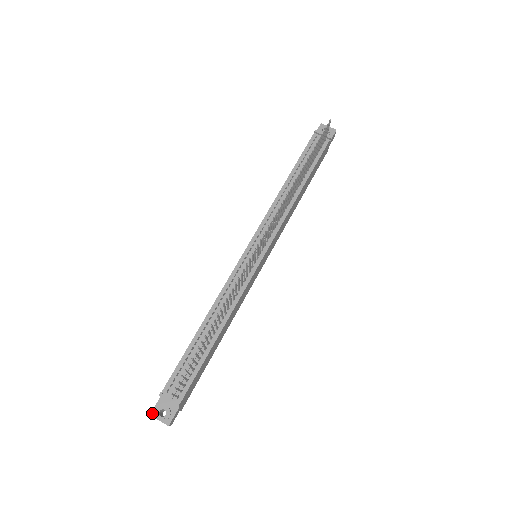
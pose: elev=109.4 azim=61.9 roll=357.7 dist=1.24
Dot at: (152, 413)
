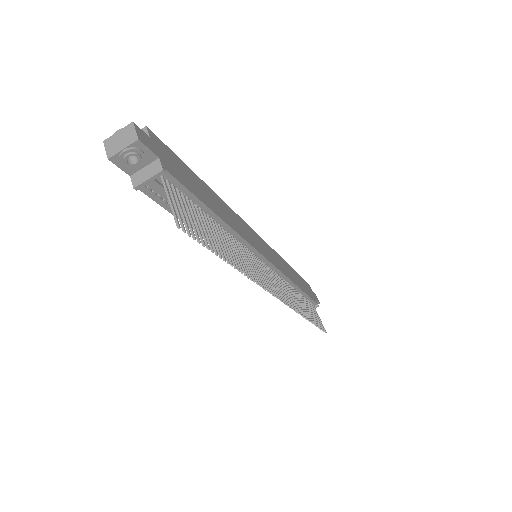
Dot at: occluded
